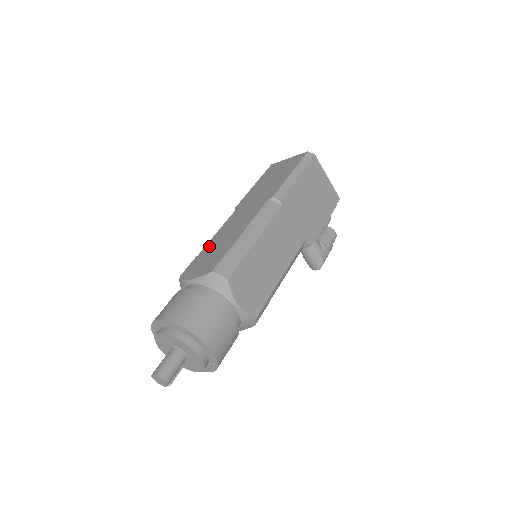
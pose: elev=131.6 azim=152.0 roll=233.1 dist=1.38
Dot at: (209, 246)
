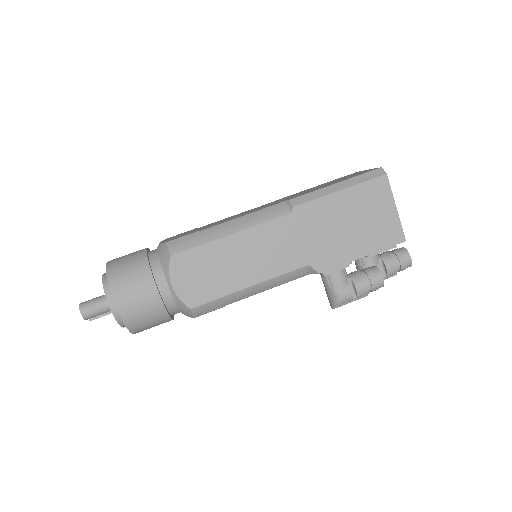
Dot at: (211, 223)
